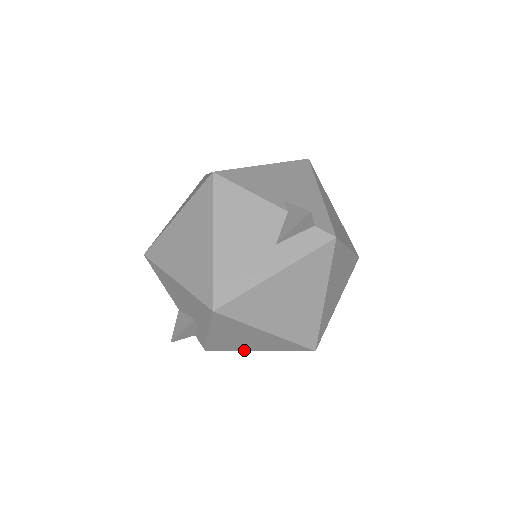
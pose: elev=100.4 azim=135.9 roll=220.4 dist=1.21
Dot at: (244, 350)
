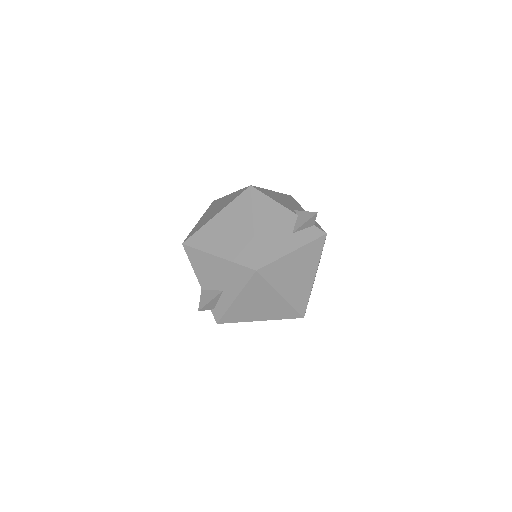
Dot at: (250, 321)
